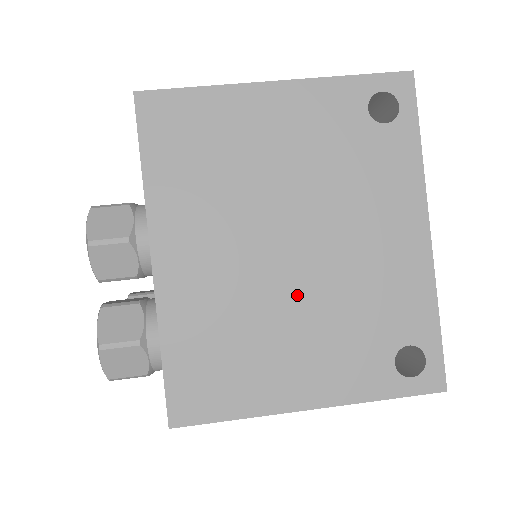
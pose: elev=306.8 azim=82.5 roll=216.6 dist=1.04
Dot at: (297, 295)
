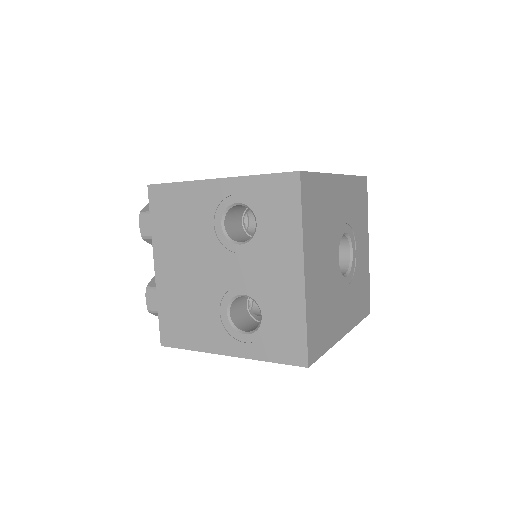
Dot at: occluded
